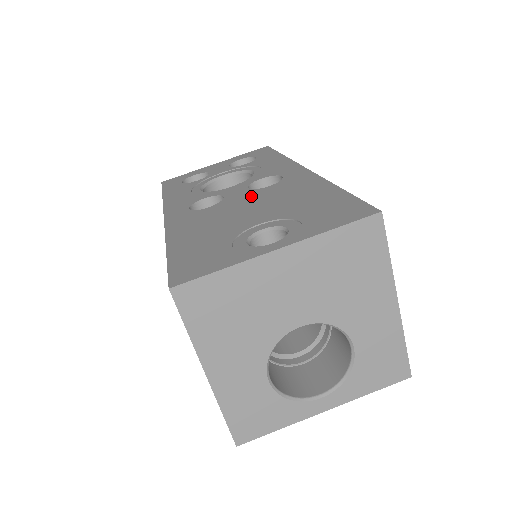
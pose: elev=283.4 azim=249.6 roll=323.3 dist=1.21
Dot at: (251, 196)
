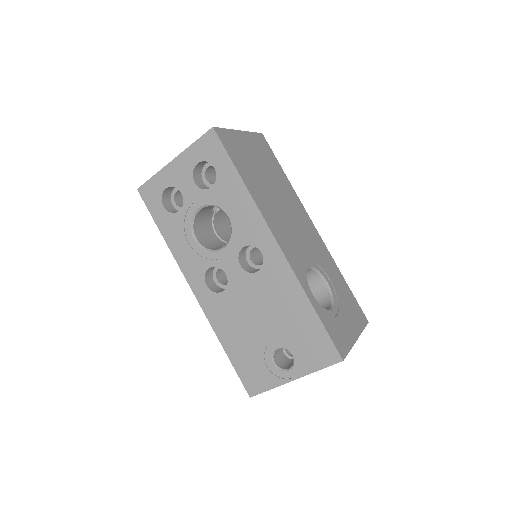
Dot at: (250, 287)
